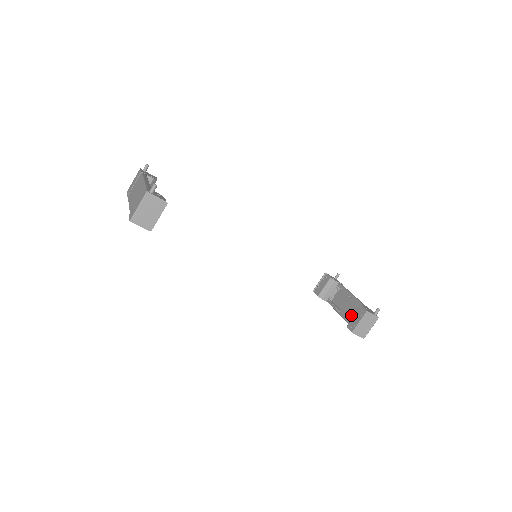
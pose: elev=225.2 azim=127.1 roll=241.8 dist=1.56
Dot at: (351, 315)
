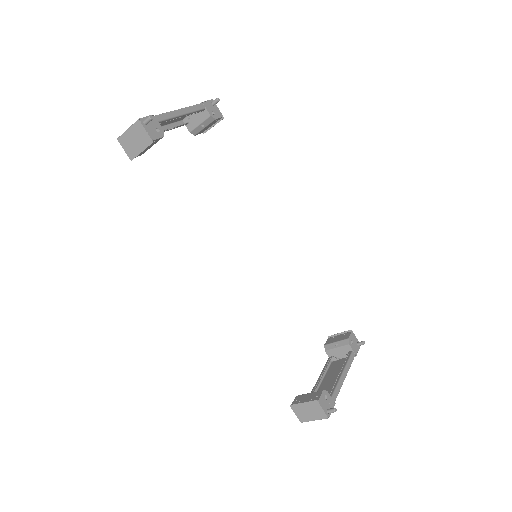
Dot at: occluded
